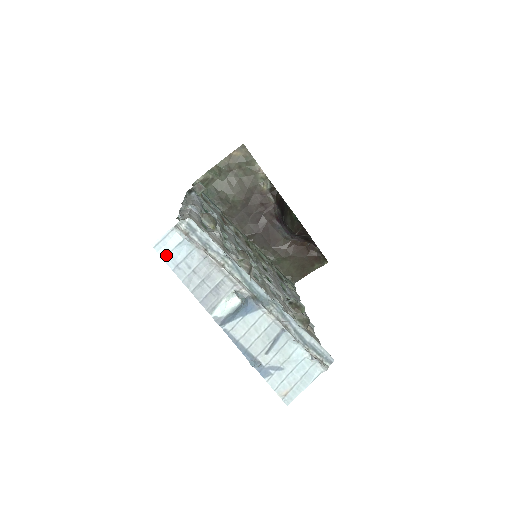
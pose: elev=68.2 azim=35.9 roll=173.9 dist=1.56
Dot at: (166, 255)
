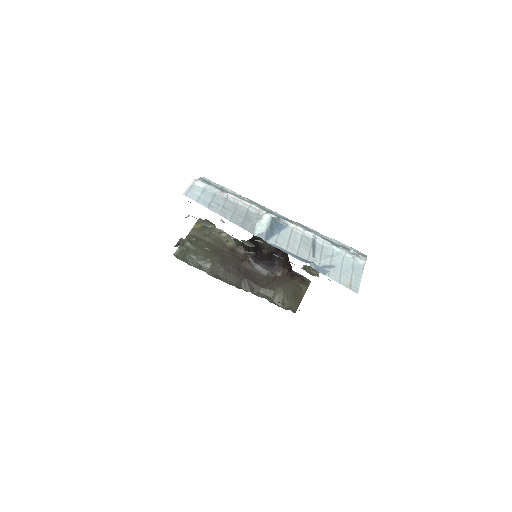
Dot at: (197, 199)
